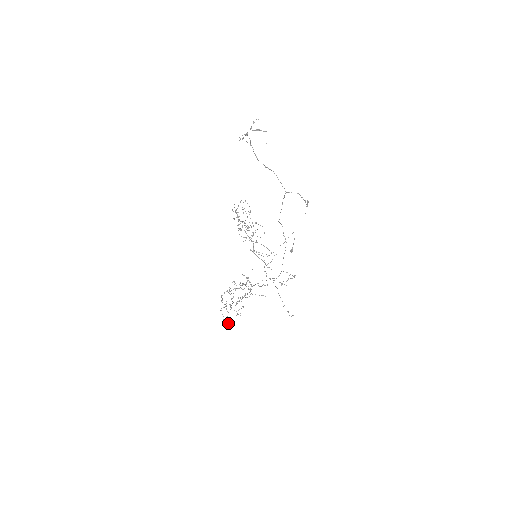
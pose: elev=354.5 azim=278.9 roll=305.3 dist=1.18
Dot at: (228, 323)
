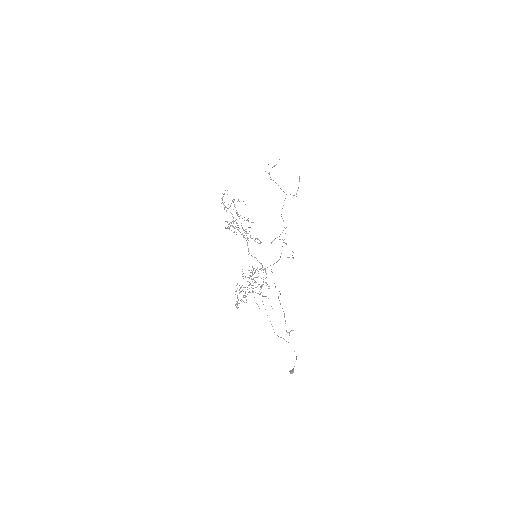
Dot at: occluded
